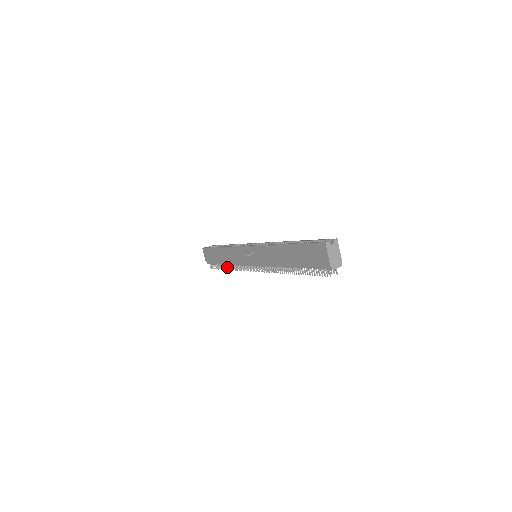
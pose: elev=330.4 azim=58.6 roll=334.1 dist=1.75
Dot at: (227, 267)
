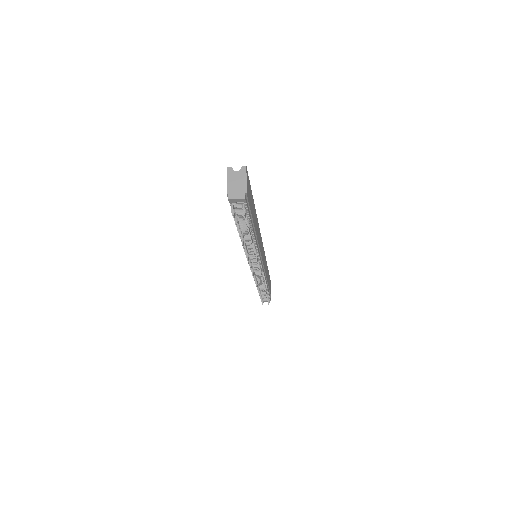
Dot at: (259, 291)
